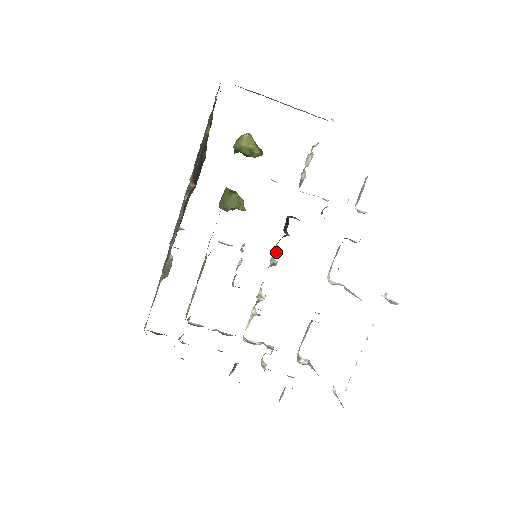
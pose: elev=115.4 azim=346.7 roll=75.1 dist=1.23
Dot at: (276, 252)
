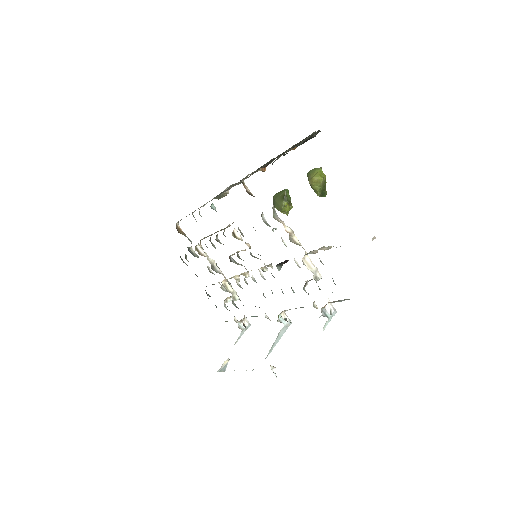
Dot at: (269, 266)
